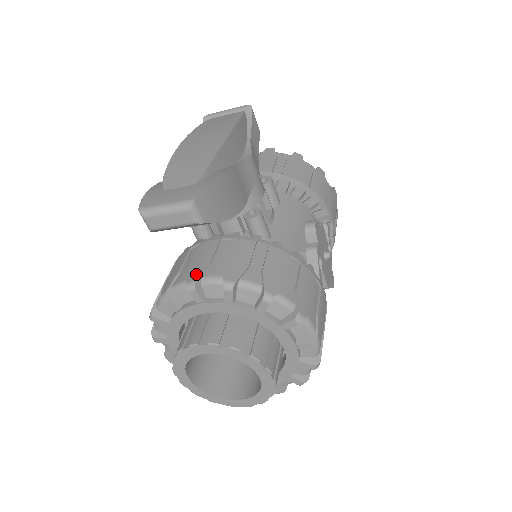
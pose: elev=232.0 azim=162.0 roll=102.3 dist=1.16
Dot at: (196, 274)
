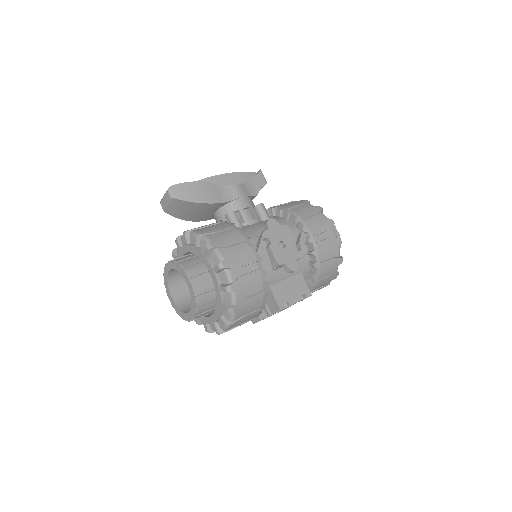
Dot at: occluded
